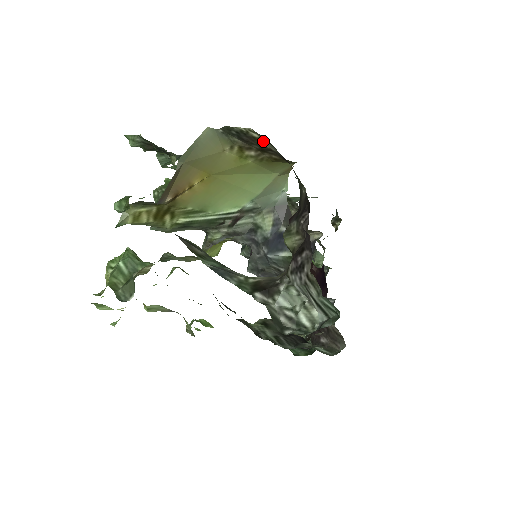
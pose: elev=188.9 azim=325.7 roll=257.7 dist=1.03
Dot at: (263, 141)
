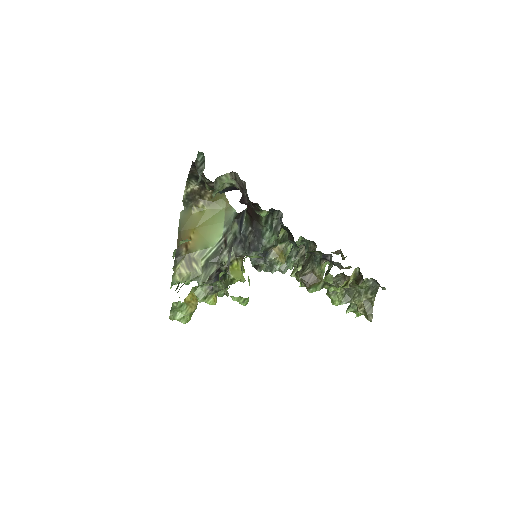
Dot at: (193, 189)
